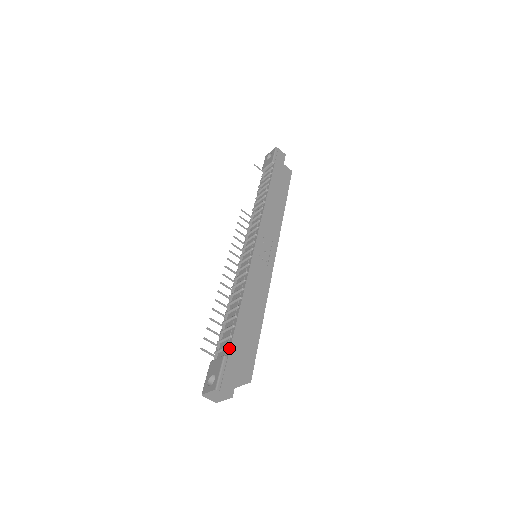
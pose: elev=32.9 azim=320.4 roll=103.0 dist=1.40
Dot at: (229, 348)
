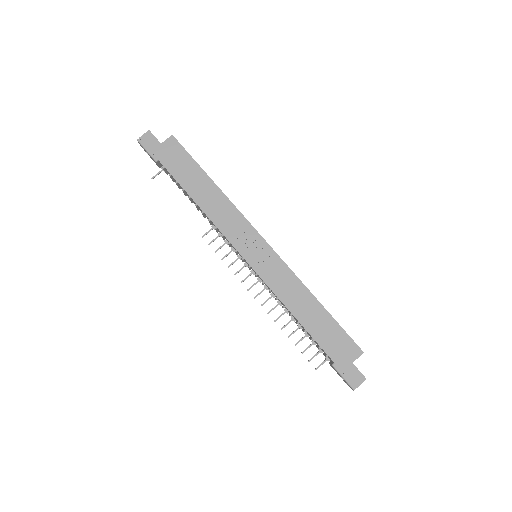
Dot at: occluded
